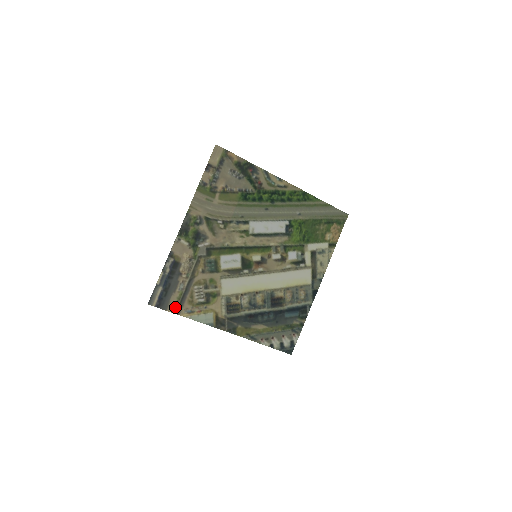
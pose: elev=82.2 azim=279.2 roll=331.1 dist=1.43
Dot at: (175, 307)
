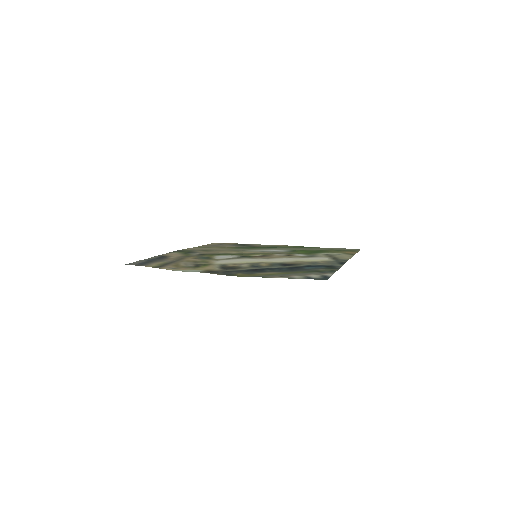
Dot at: (155, 266)
